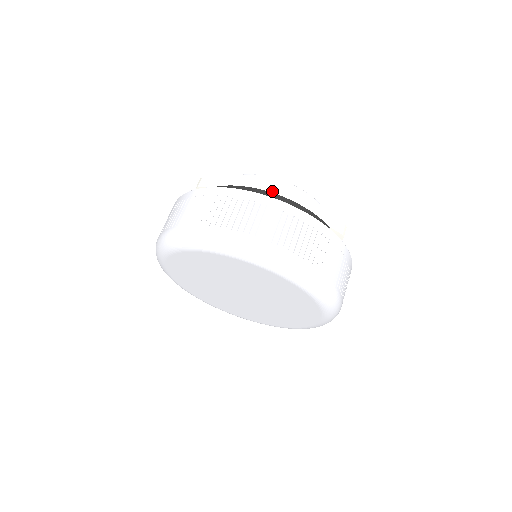
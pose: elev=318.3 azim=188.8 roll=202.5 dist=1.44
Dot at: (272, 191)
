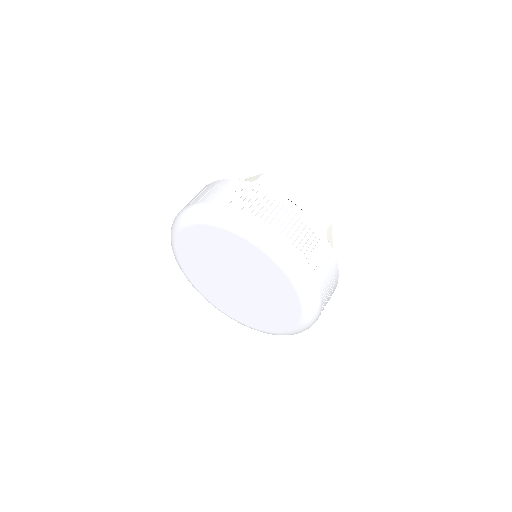
Dot at: (321, 229)
